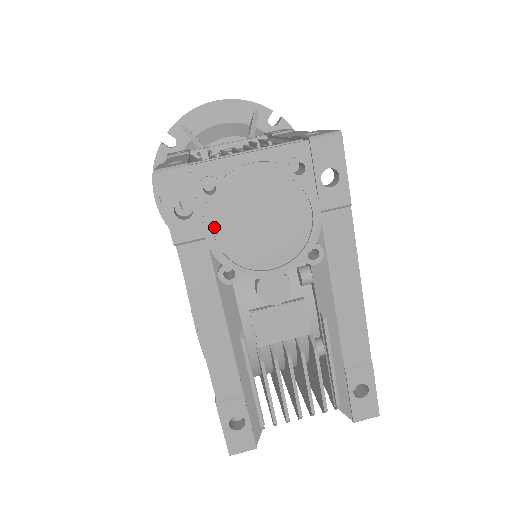
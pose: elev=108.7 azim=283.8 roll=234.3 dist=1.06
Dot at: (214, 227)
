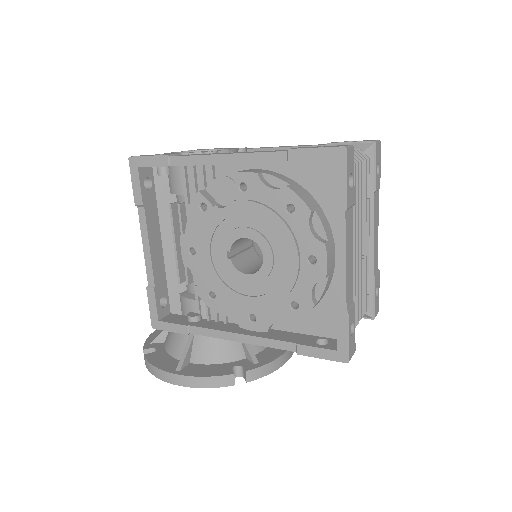
Dot at: occluded
